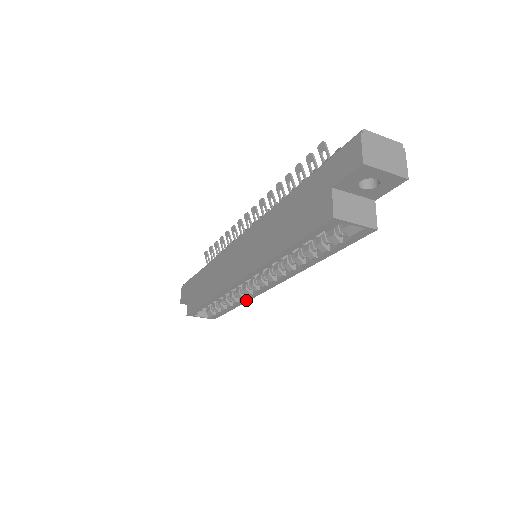
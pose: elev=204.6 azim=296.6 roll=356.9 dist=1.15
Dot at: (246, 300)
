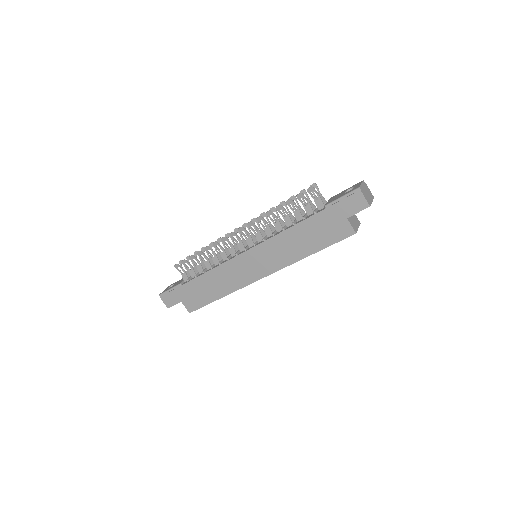
Dot at: occluded
